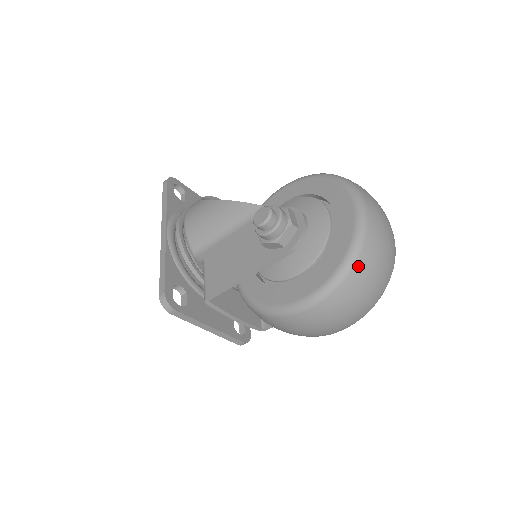
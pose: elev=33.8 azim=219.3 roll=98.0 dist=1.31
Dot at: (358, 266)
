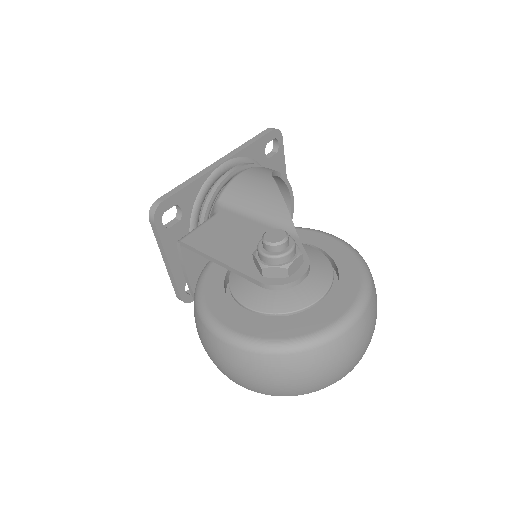
Dot at: (288, 358)
